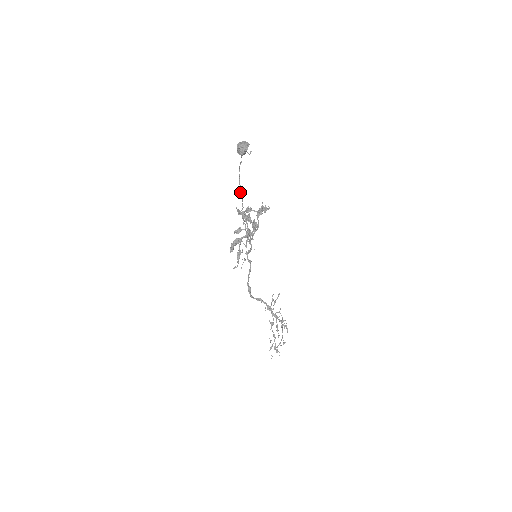
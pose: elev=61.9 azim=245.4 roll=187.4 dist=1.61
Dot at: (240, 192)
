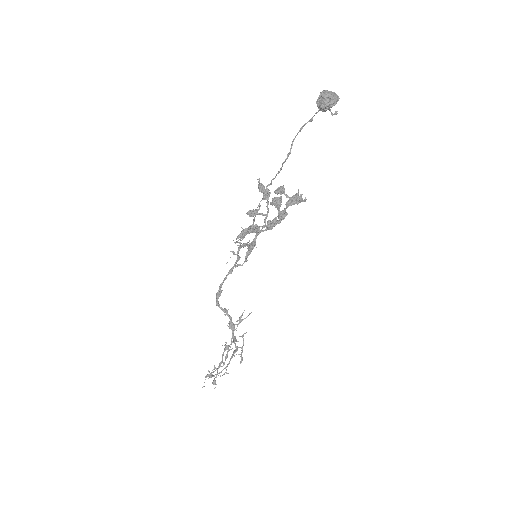
Dot at: (284, 161)
